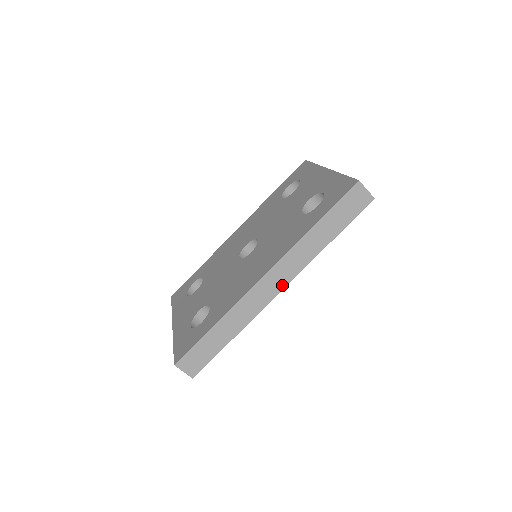
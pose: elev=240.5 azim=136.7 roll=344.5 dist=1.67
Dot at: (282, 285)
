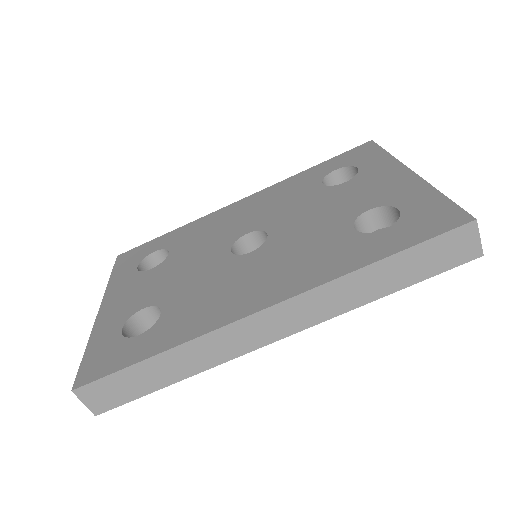
Dot at: (284, 332)
